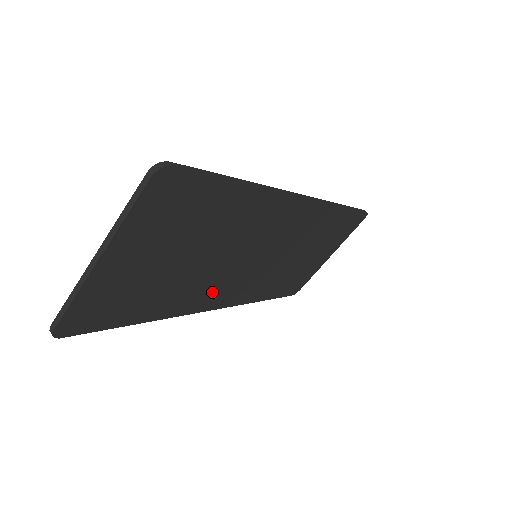
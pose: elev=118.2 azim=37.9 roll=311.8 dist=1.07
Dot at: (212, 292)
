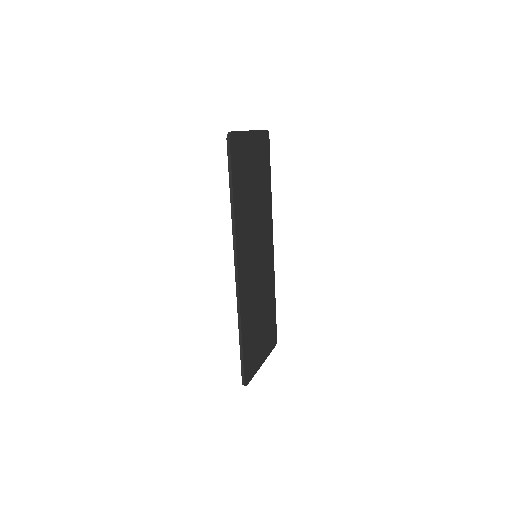
Dot at: (244, 244)
